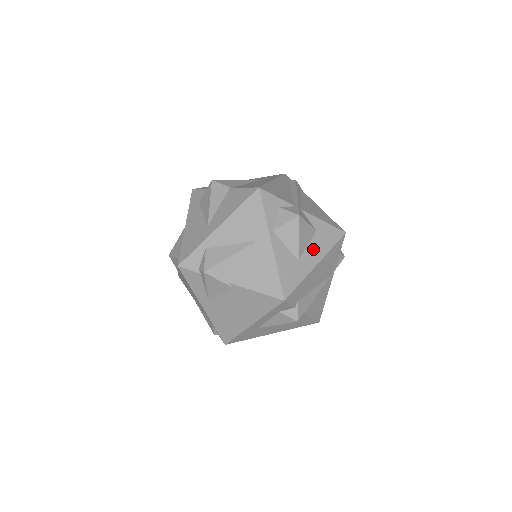
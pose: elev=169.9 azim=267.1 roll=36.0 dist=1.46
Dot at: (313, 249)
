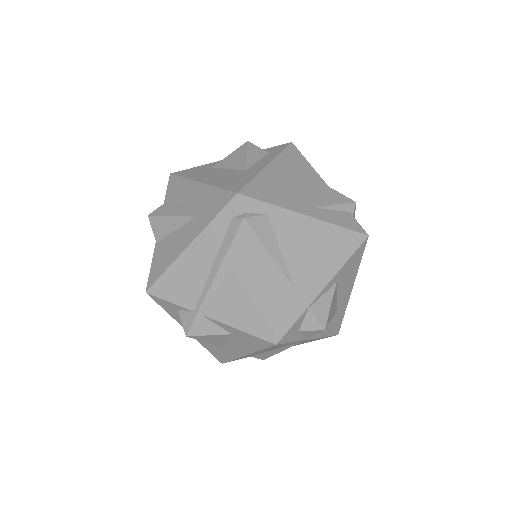
Dot at: (235, 345)
